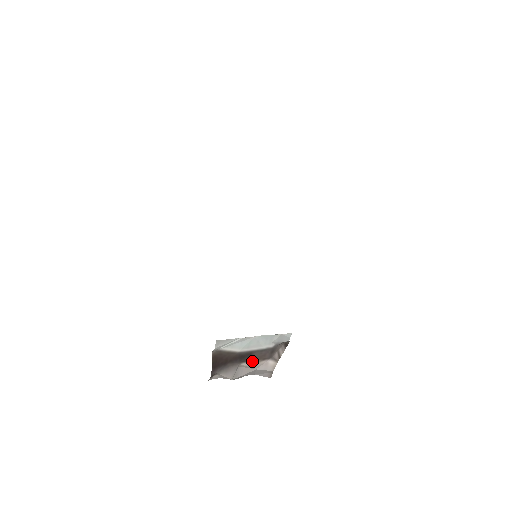
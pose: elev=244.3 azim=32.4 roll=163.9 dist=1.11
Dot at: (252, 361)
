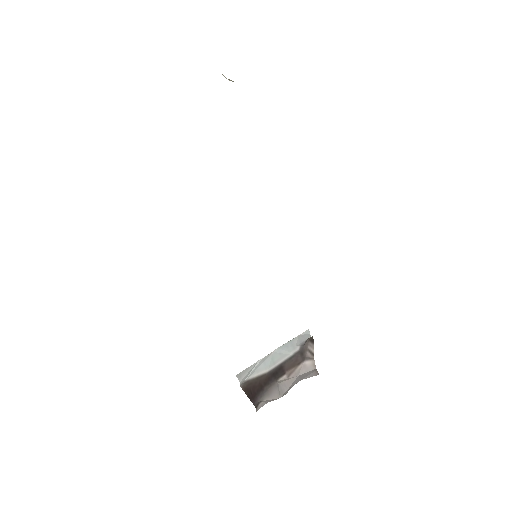
Dot at: (288, 372)
